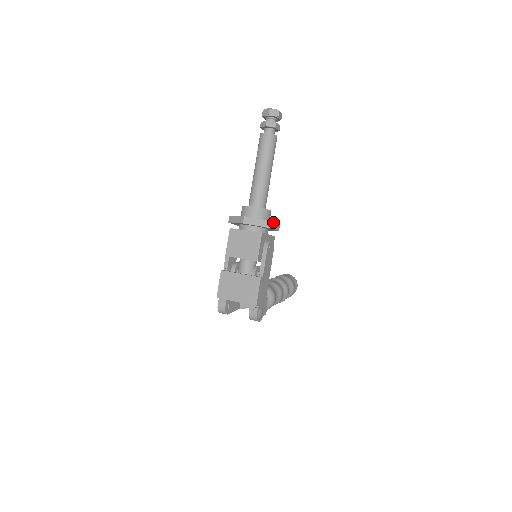
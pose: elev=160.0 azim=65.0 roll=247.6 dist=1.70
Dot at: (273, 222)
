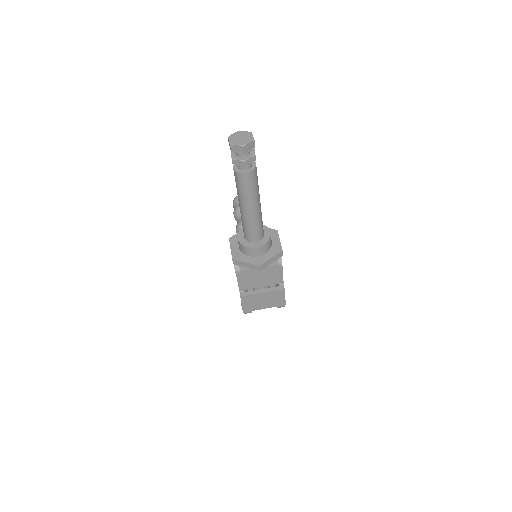
Dot at: occluded
